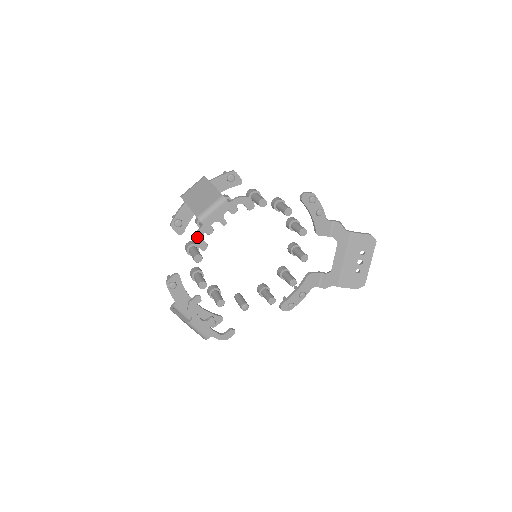
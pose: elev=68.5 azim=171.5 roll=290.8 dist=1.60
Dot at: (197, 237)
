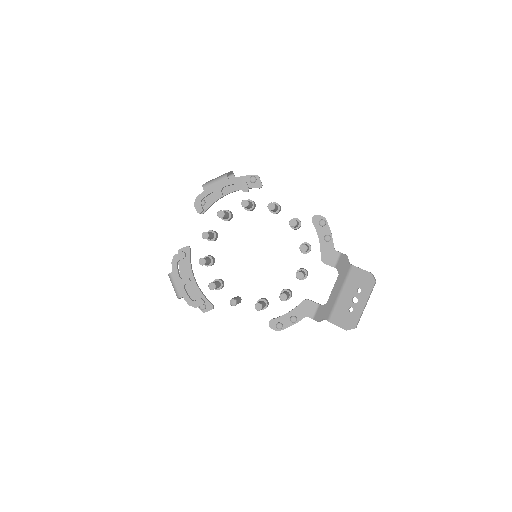
Dot at: (197, 200)
